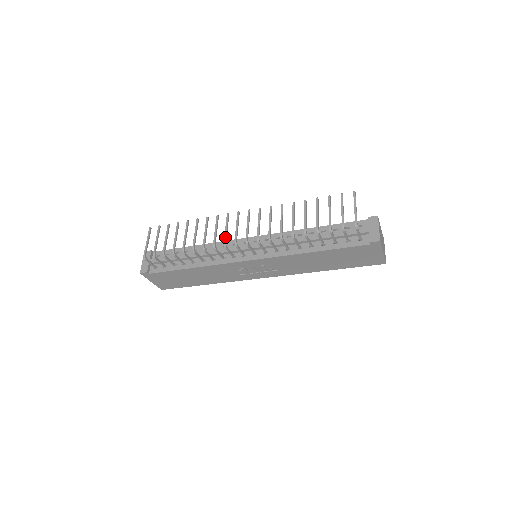
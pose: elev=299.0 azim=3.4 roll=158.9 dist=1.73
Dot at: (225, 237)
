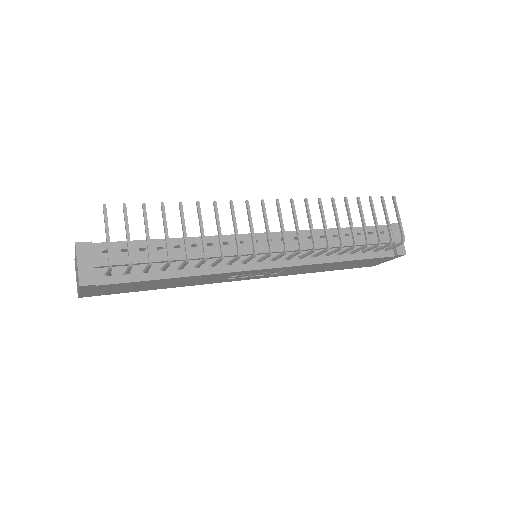
Dot at: (255, 240)
